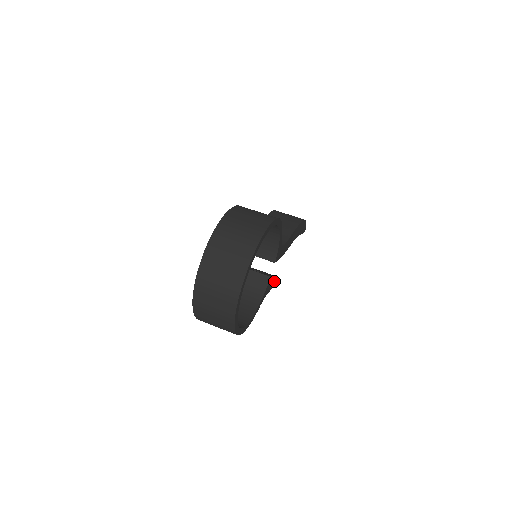
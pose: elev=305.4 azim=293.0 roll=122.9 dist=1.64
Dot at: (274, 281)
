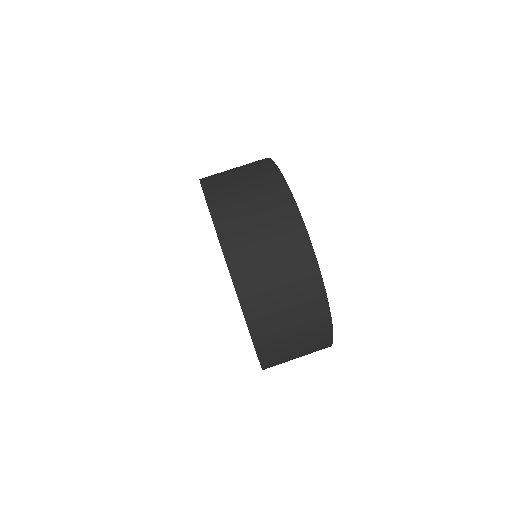
Dot at: occluded
